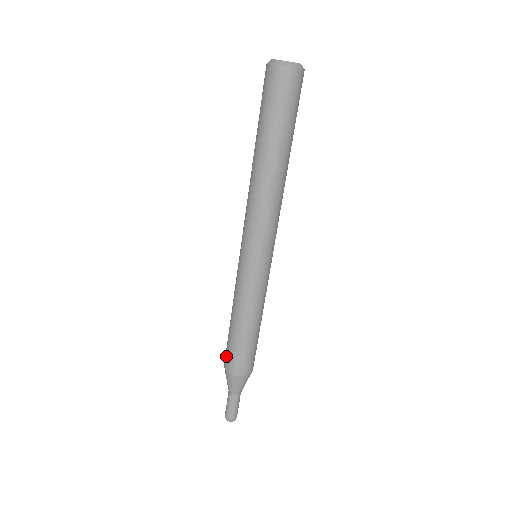
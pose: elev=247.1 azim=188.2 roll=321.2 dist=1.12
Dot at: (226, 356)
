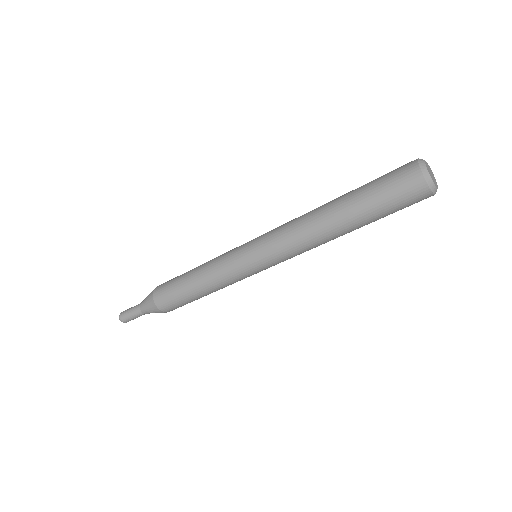
Dot at: (163, 294)
